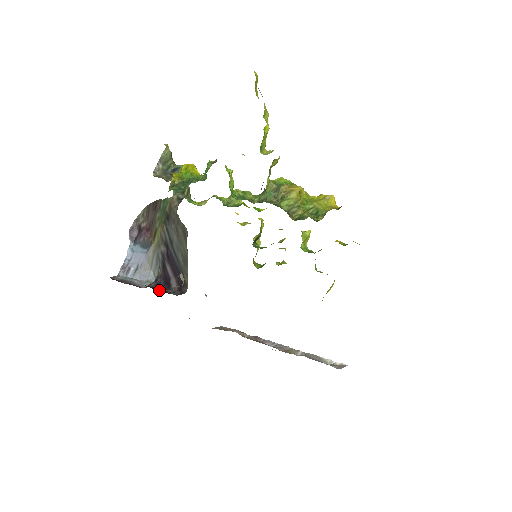
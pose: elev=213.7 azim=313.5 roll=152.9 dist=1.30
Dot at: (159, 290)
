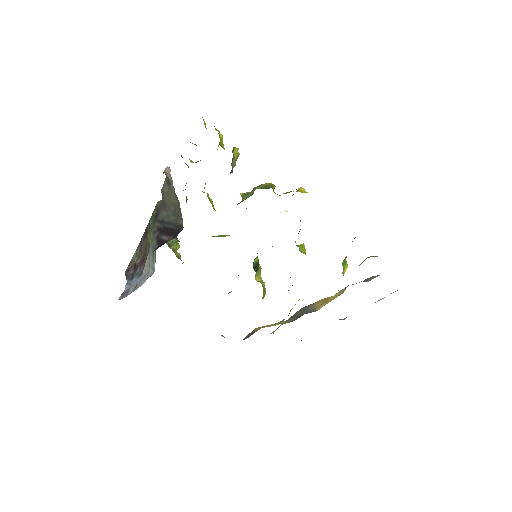
Dot at: occluded
